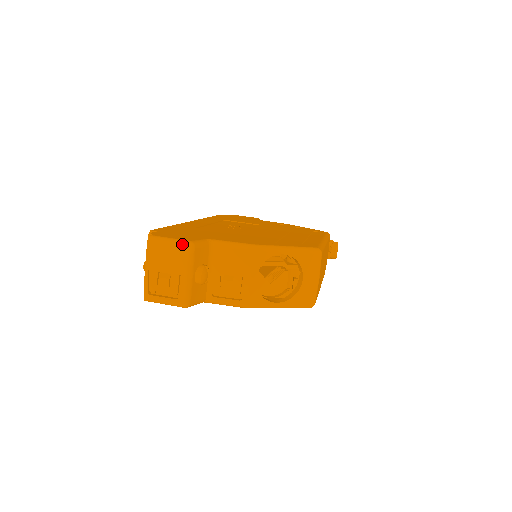
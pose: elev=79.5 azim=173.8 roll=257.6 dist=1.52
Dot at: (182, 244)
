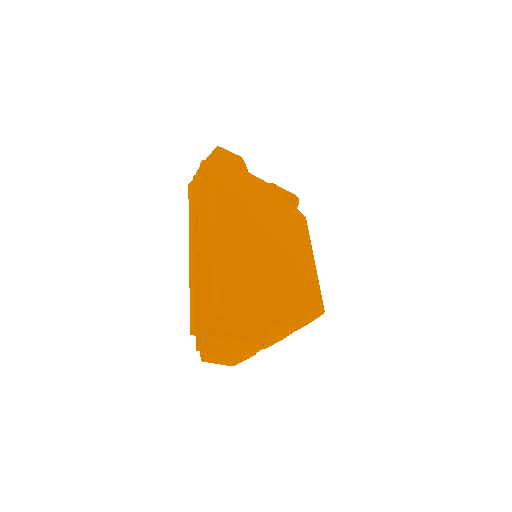
Dot at: (256, 348)
